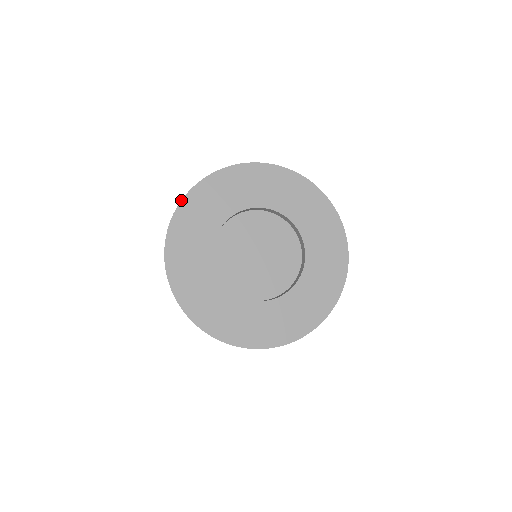
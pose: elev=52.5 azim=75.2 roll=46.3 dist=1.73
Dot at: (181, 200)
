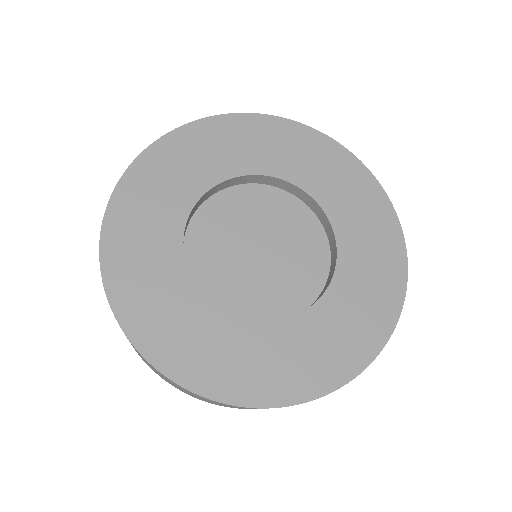
Dot at: (161, 136)
